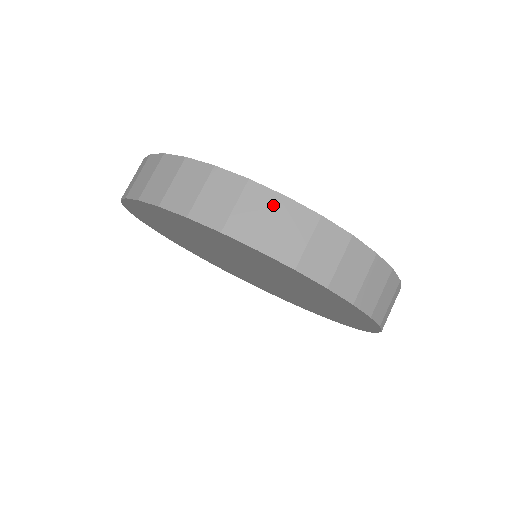
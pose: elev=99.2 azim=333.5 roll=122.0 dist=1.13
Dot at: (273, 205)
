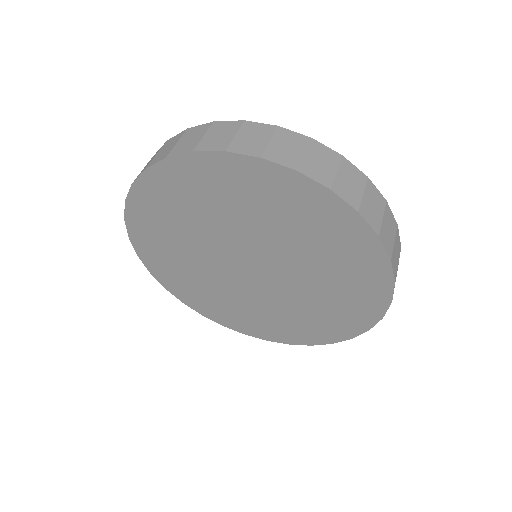
Dot at: (303, 143)
